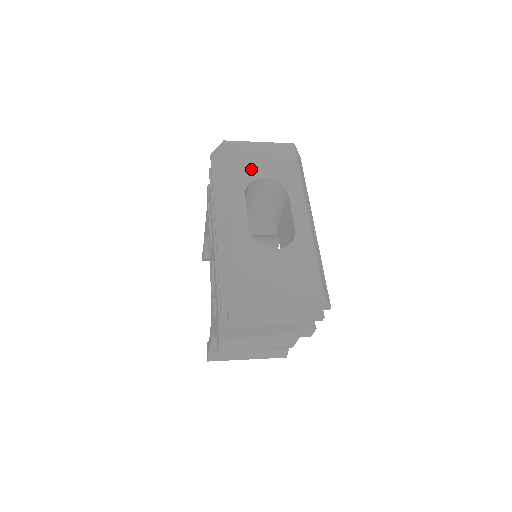
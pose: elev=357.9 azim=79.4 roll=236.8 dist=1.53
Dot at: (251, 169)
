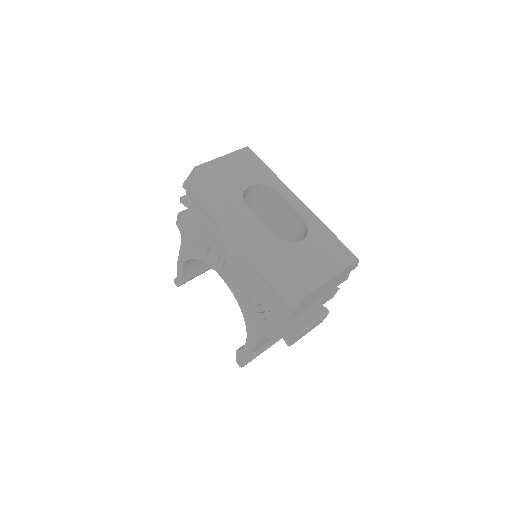
Dot at: (235, 183)
